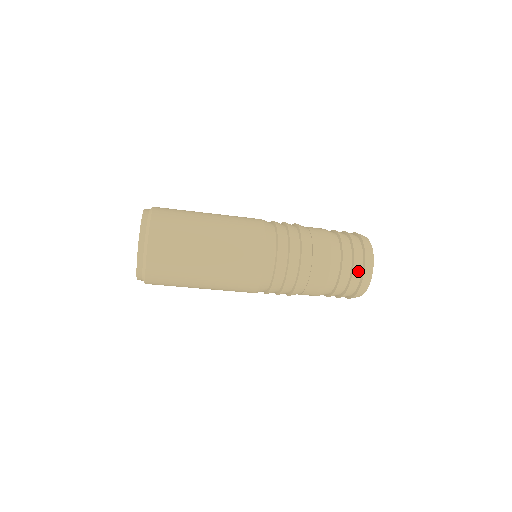
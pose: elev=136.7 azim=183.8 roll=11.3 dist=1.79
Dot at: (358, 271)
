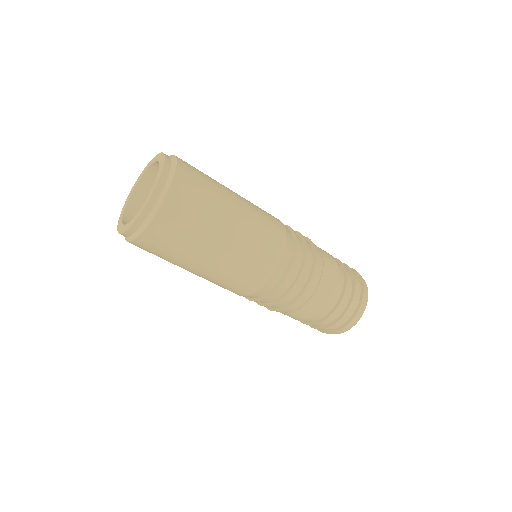
Dot at: (357, 294)
